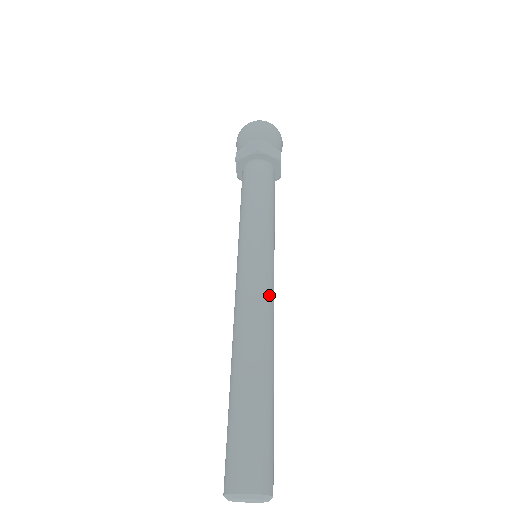
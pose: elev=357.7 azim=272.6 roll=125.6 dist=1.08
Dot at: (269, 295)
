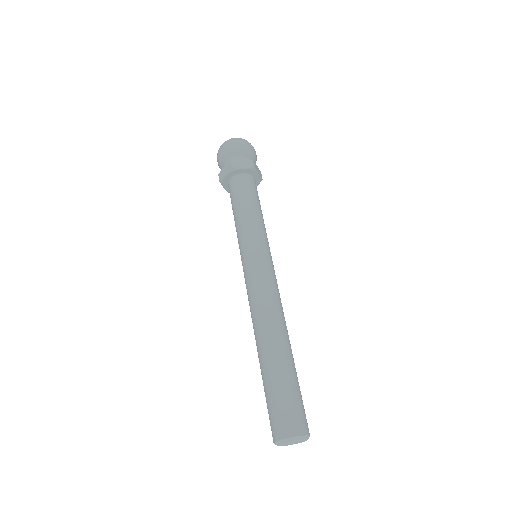
Dot at: (270, 286)
